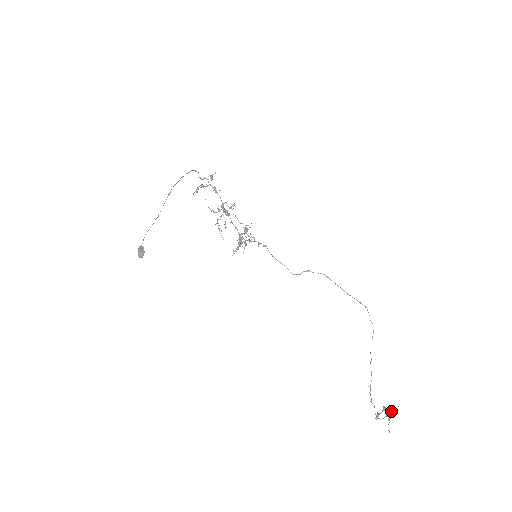
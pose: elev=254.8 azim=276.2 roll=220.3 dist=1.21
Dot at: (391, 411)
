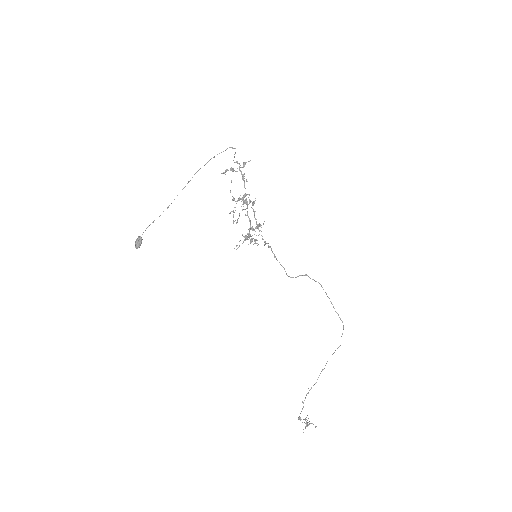
Dot at: occluded
